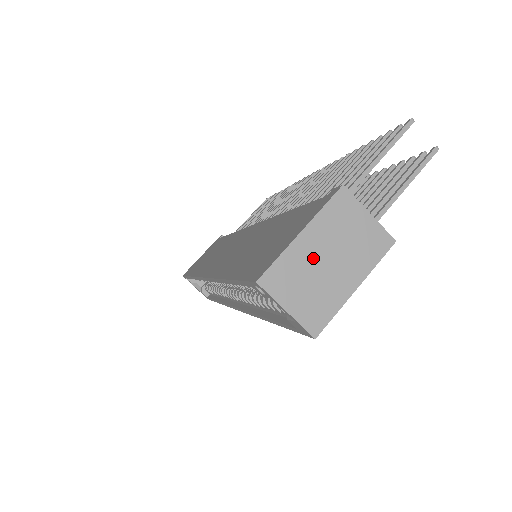
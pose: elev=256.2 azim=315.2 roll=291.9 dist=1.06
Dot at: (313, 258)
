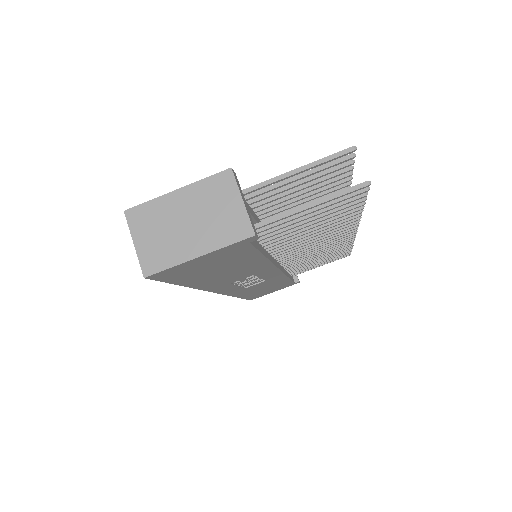
Dot at: (176, 214)
